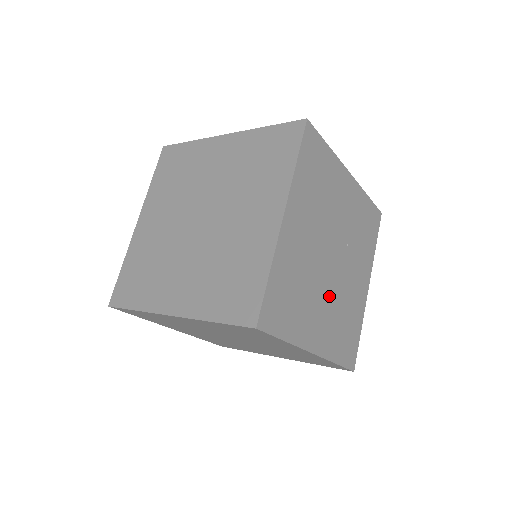
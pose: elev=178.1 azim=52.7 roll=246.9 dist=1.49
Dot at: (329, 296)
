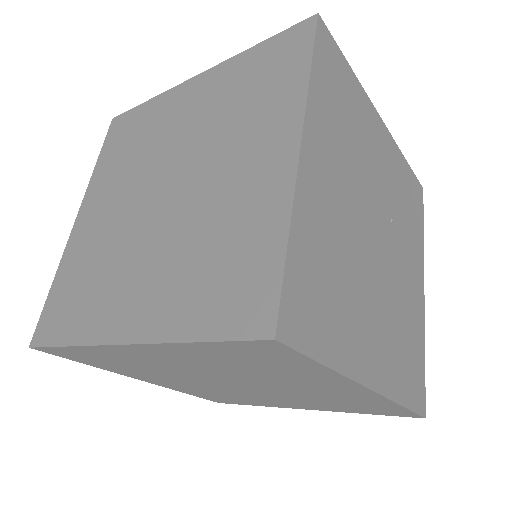
Dot at: (380, 294)
